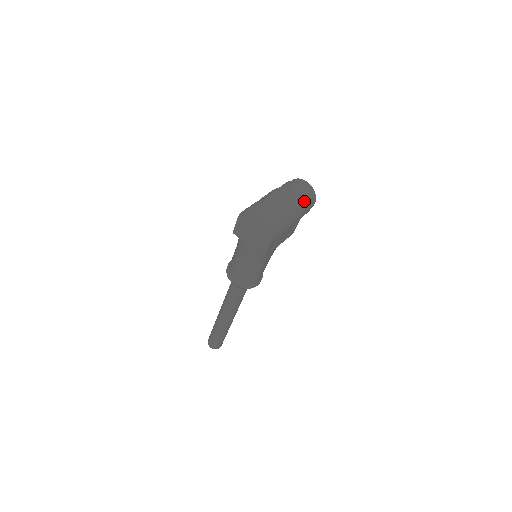
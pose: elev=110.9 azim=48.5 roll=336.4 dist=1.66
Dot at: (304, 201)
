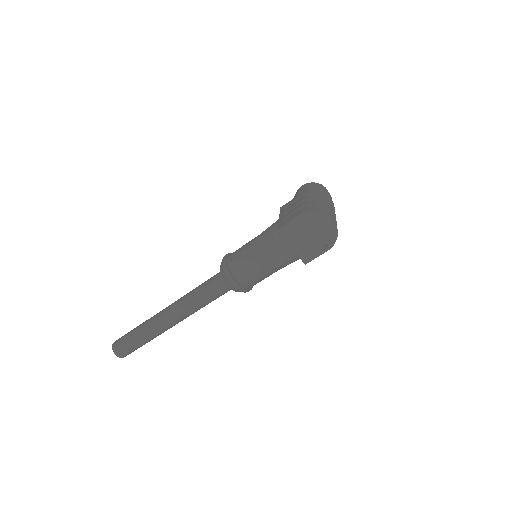
Dot at: occluded
